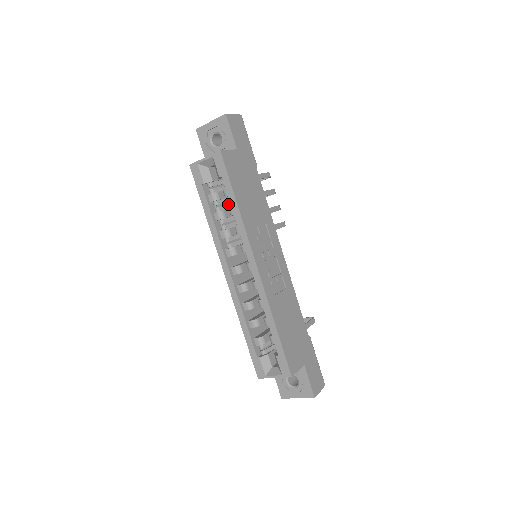
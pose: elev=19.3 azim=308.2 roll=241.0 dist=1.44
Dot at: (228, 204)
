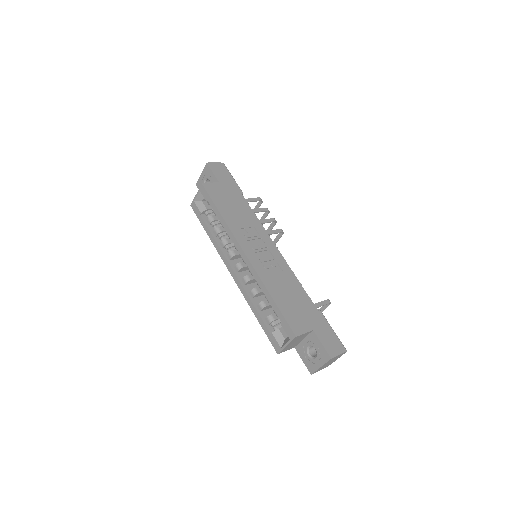
Dot at: occluded
